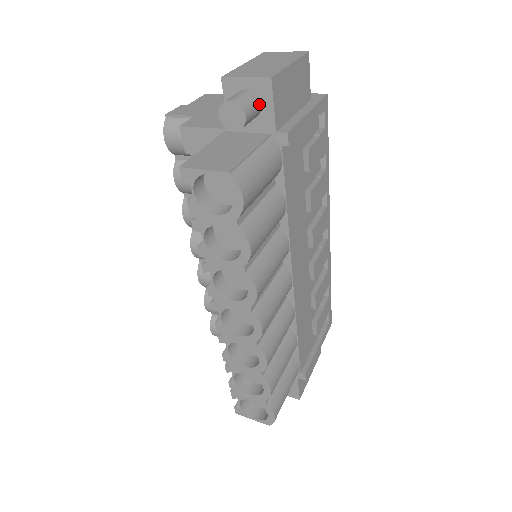
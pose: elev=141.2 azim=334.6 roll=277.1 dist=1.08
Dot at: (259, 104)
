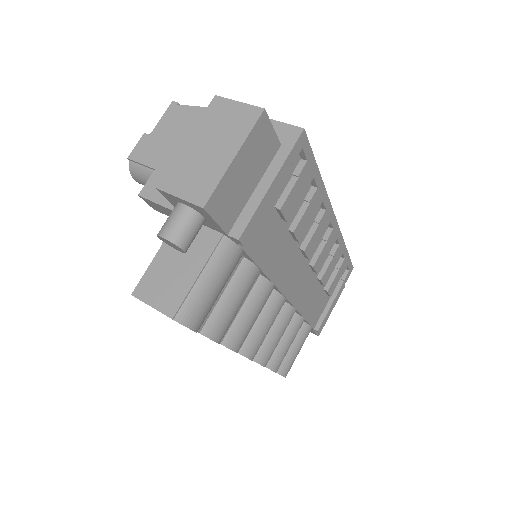
Dot at: (200, 219)
